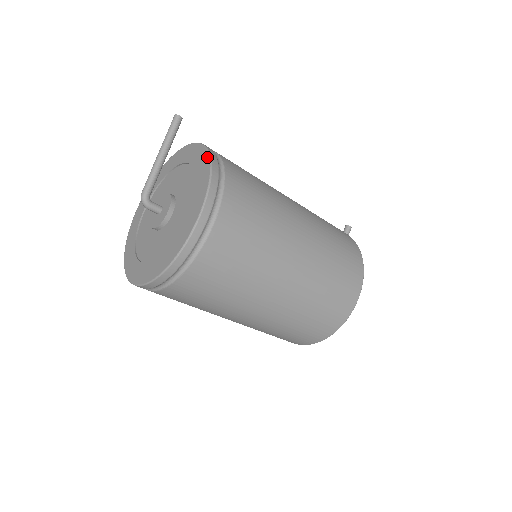
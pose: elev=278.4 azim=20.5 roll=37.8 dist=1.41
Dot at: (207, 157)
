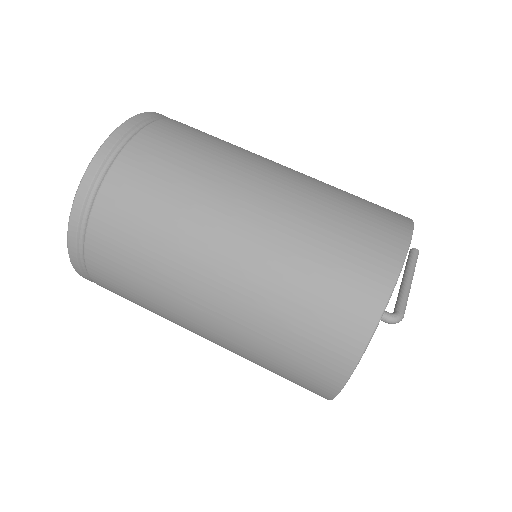
Dot at: occluded
